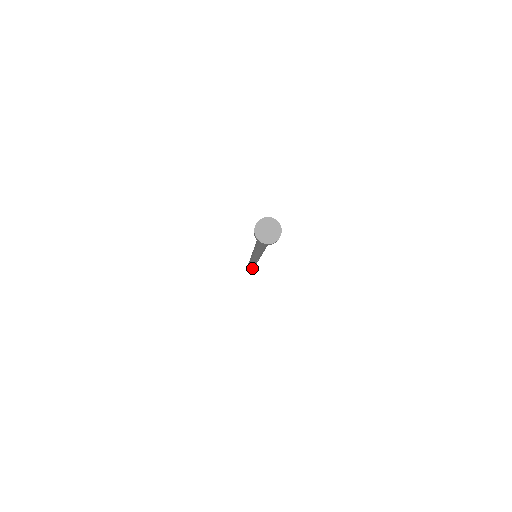
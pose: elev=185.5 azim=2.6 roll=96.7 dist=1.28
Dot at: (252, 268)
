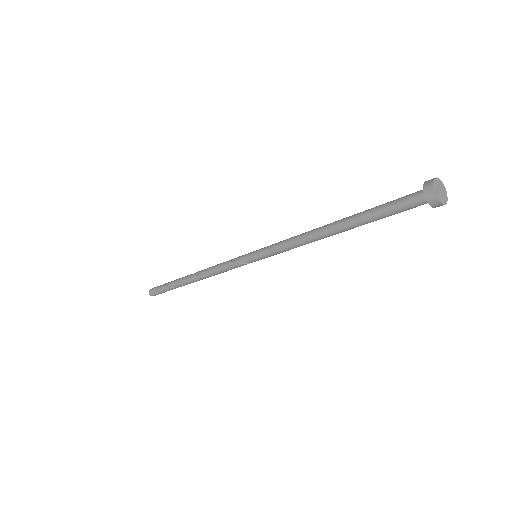
Dot at: (181, 286)
